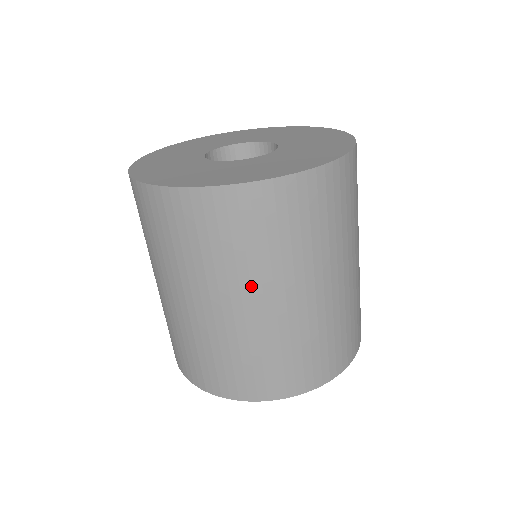
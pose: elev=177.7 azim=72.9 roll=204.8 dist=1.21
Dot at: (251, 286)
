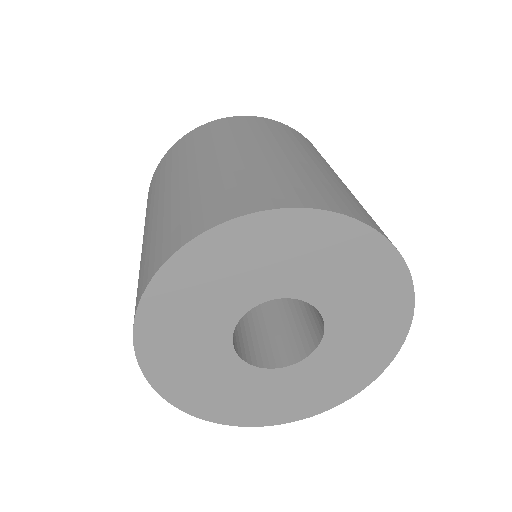
Dot at: occluded
